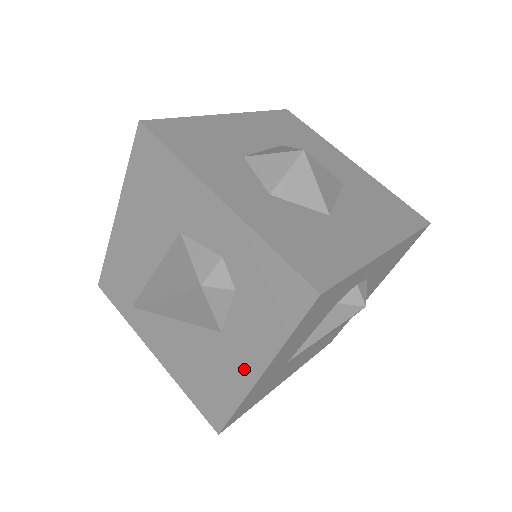
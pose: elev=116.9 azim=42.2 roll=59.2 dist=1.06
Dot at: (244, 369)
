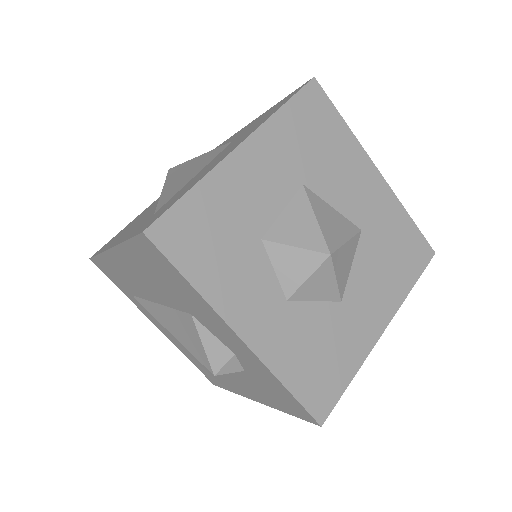
Dot at: (243, 391)
